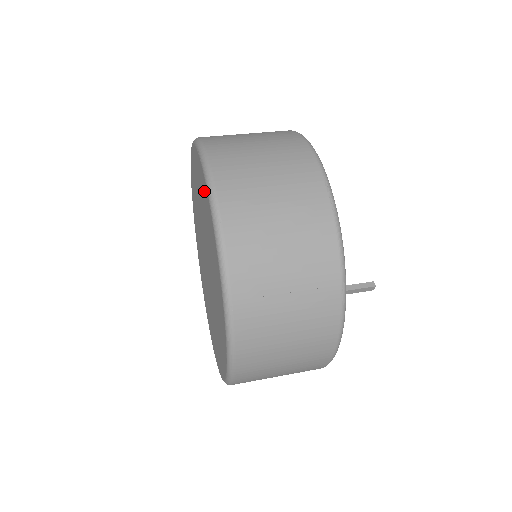
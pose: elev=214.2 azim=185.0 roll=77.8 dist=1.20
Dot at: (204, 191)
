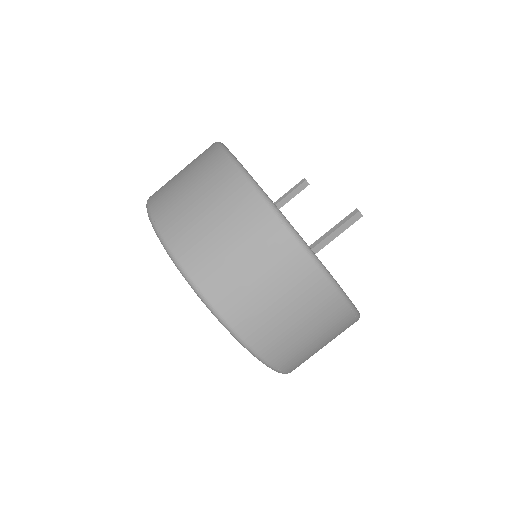
Dot at: occluded
